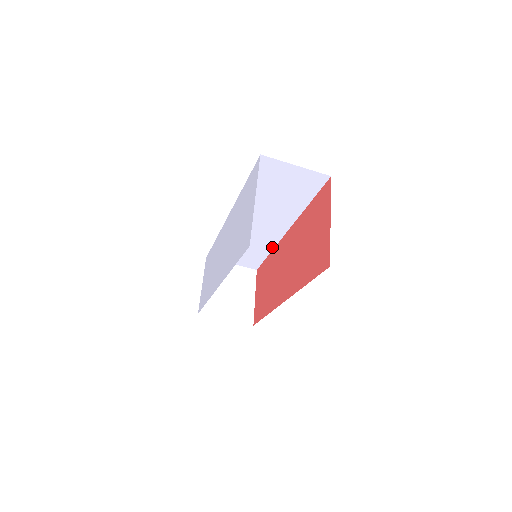
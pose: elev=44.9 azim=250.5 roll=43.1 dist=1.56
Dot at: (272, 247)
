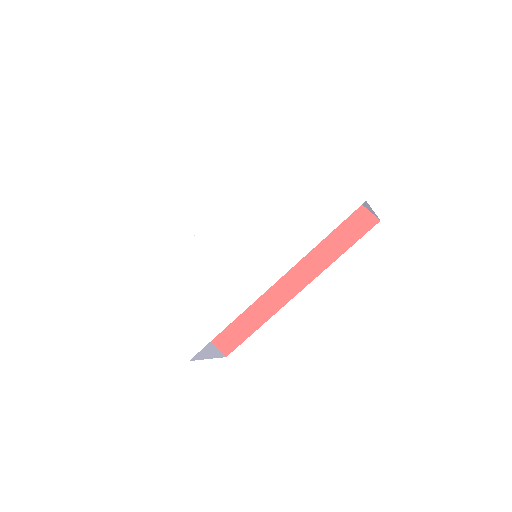
Dot at: occluded
